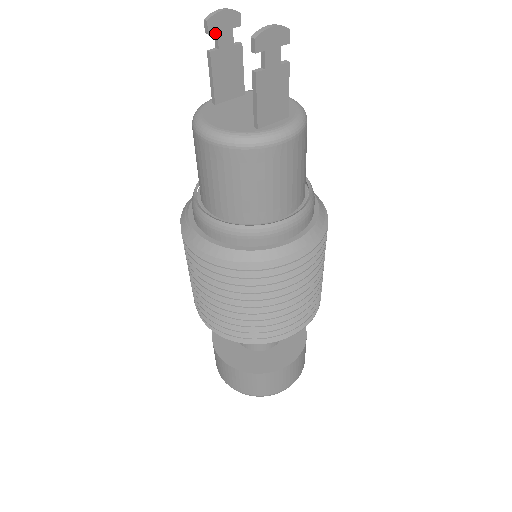
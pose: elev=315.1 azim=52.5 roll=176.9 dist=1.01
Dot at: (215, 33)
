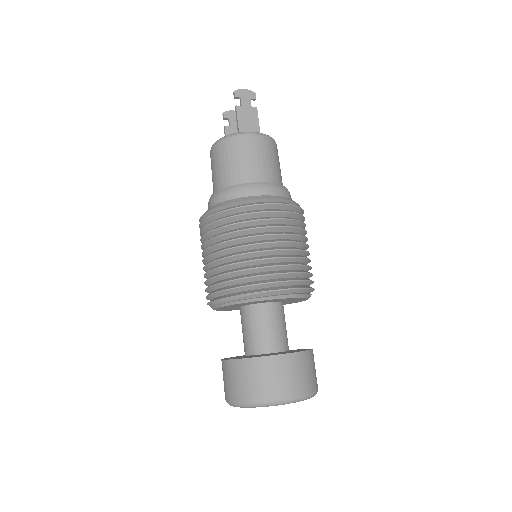
Dot at: (229, 120)
